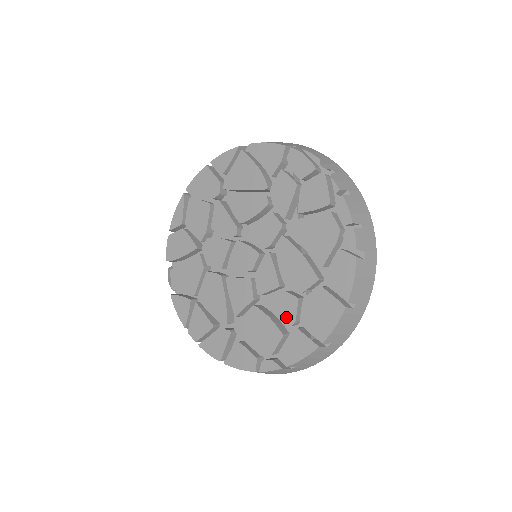
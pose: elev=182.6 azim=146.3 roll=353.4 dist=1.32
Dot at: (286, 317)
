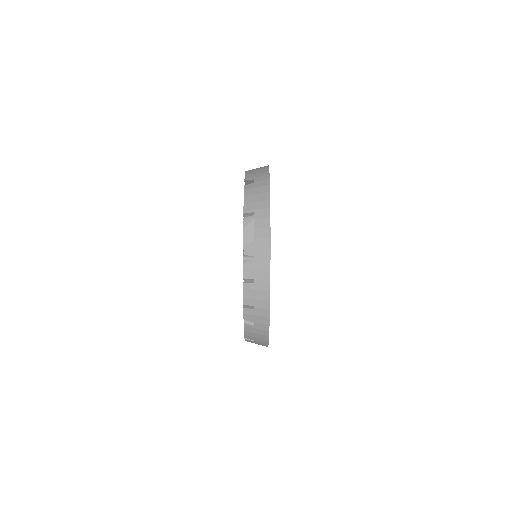
Dot at: occluded
